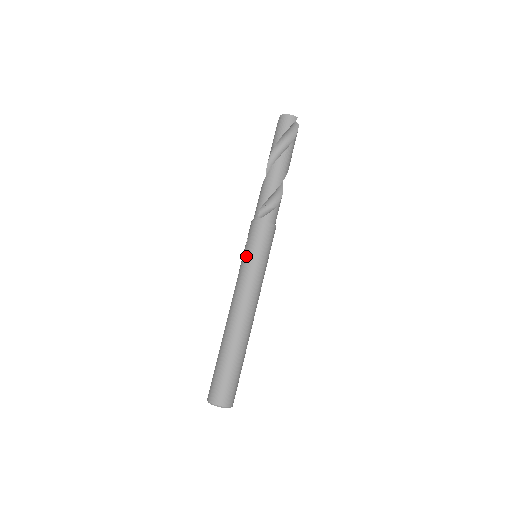
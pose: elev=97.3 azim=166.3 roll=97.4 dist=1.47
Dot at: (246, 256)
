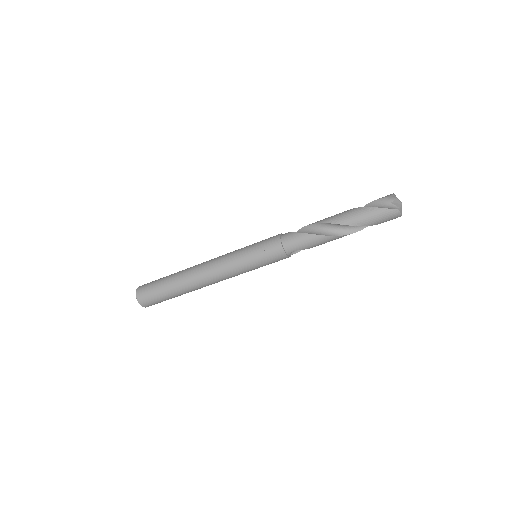
Dot at: (253, 267)
